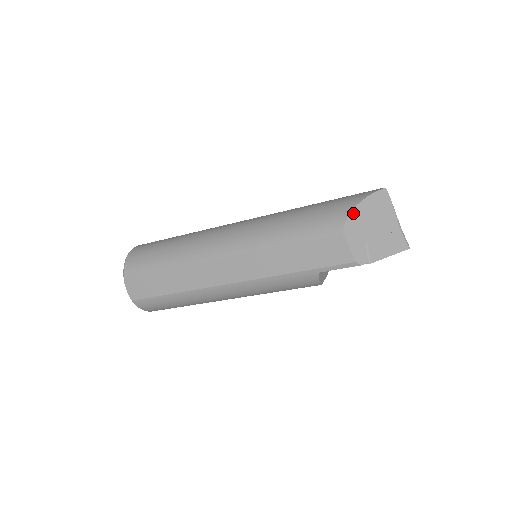
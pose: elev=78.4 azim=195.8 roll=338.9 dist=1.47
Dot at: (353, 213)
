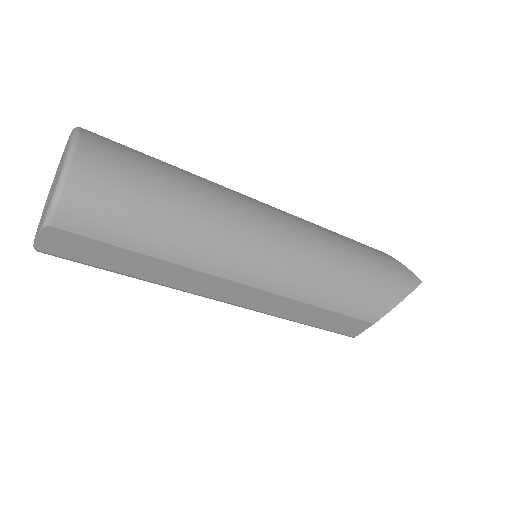
Dot at: occluded
